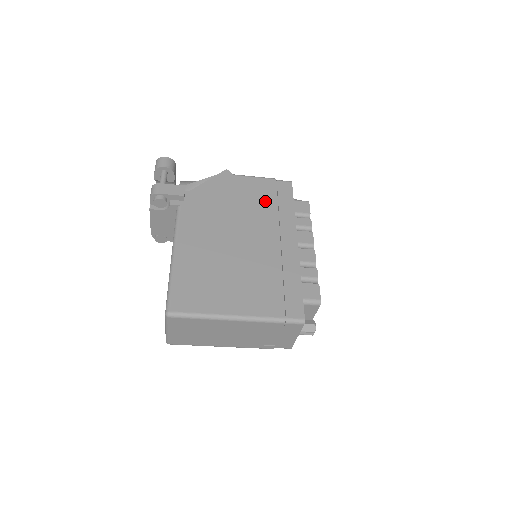
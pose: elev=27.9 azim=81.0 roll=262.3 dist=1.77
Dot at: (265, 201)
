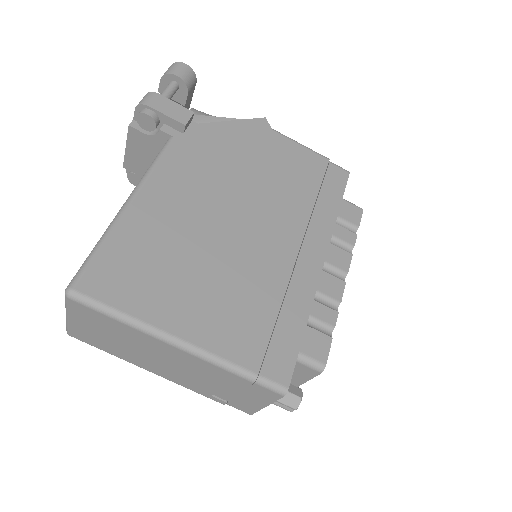
Dot at: (301, 182)
